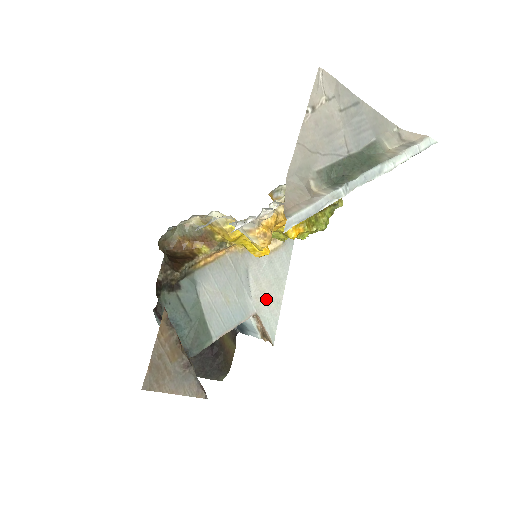
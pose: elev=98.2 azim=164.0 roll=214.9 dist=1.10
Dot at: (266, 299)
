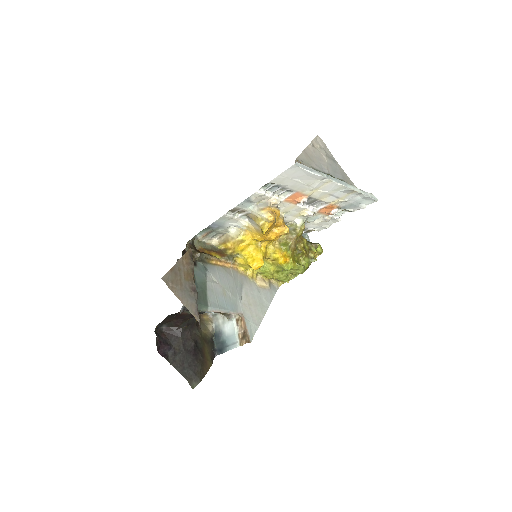
Dot at: (251, 310)
